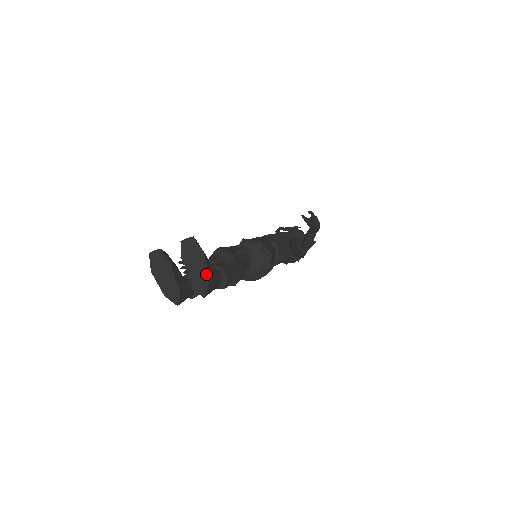
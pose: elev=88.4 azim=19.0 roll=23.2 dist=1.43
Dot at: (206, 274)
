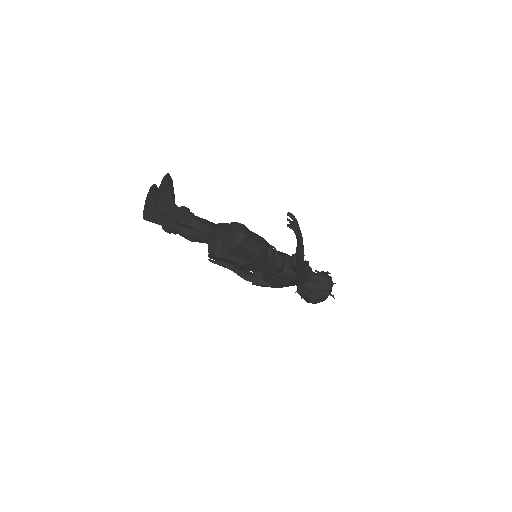
Dot at: (162, 196)
